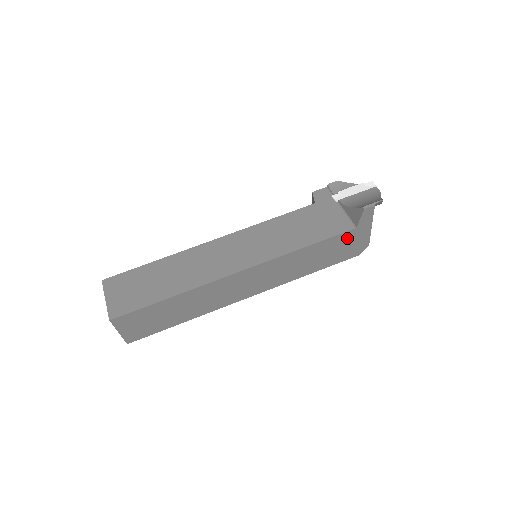
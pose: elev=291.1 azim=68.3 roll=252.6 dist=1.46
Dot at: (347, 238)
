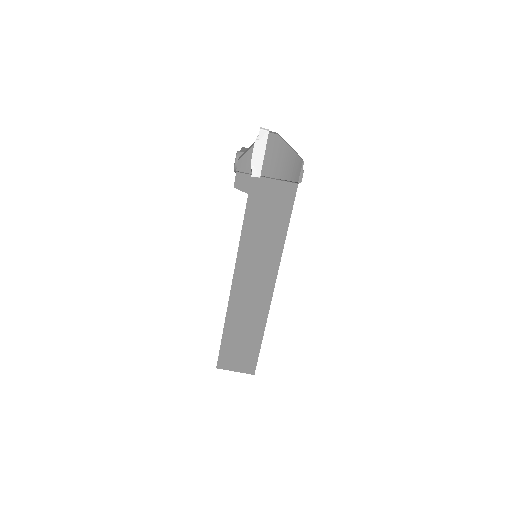
Dot at: occluded
